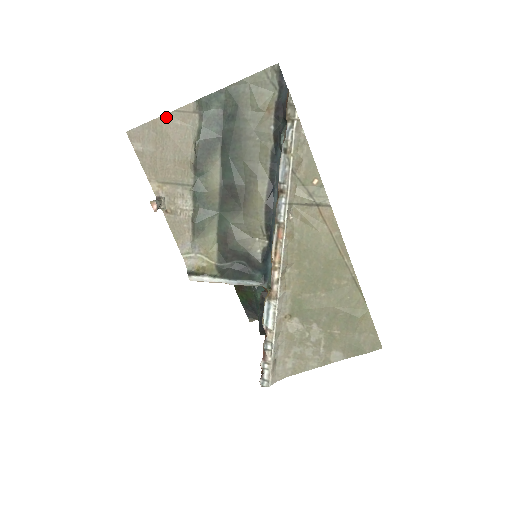
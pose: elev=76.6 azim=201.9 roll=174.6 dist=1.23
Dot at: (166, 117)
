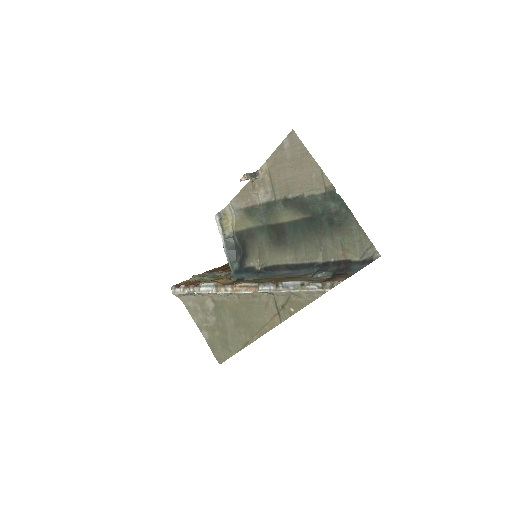
Dot at: (315, 163)
